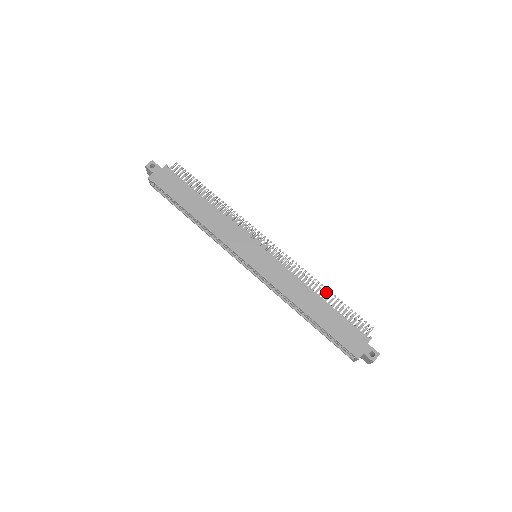
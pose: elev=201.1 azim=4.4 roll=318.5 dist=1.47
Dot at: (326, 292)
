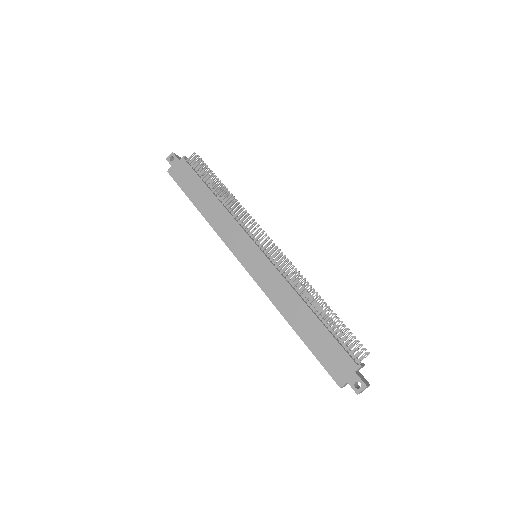
Dot at: (325, 302)
